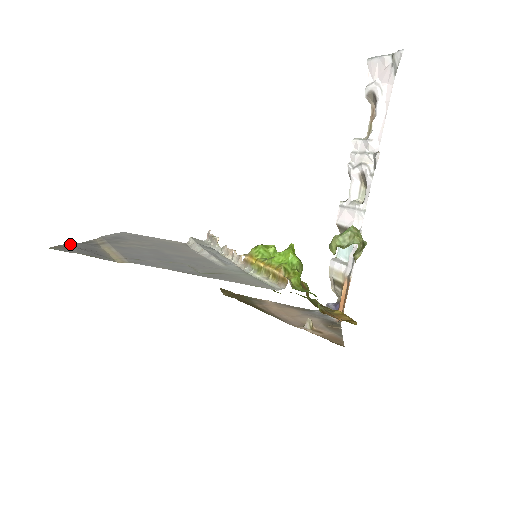
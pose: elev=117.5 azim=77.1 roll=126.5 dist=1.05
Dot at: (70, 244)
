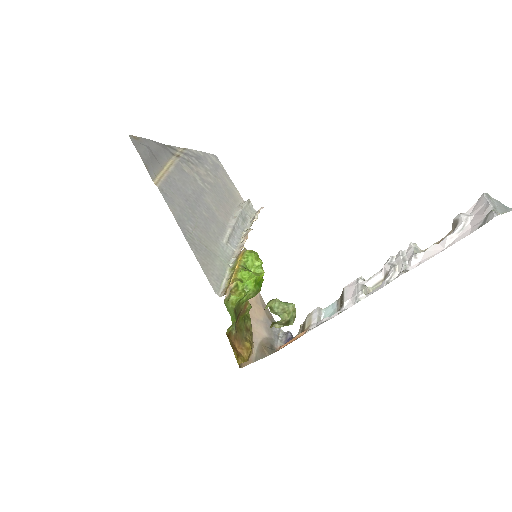
Dot at: (151, 141)
